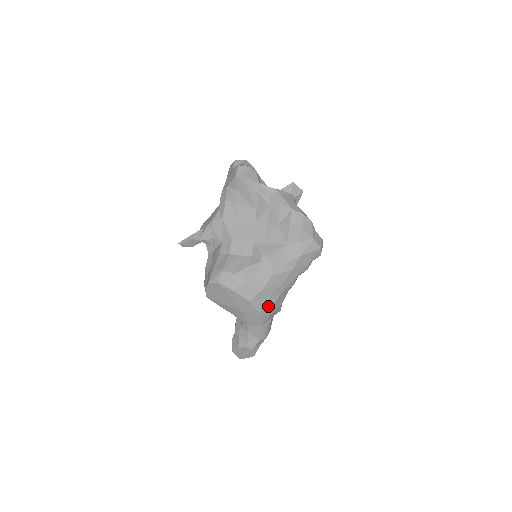
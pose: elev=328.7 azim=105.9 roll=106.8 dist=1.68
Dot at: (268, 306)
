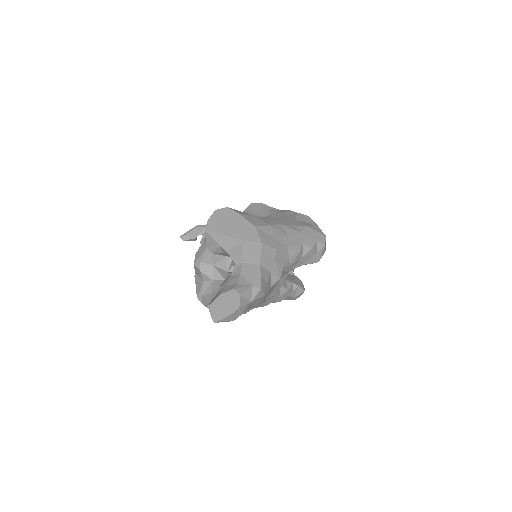
Dot at: (272, 245)
